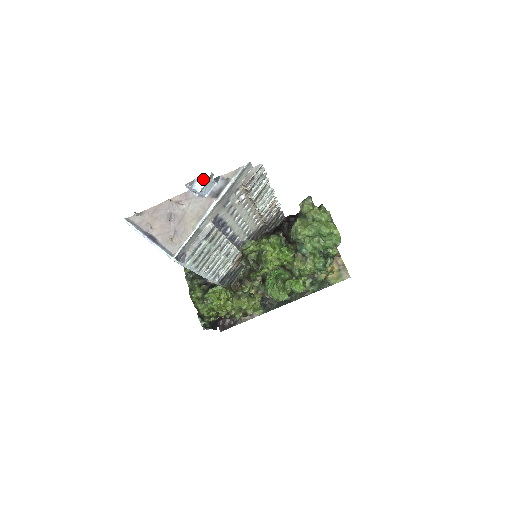
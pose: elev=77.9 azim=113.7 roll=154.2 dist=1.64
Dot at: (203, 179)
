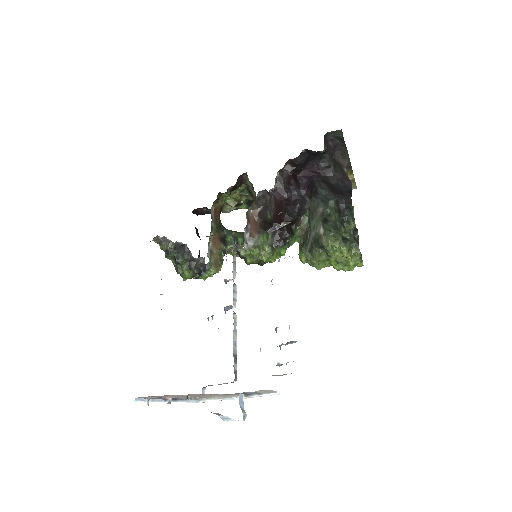
Dot at: occluded
